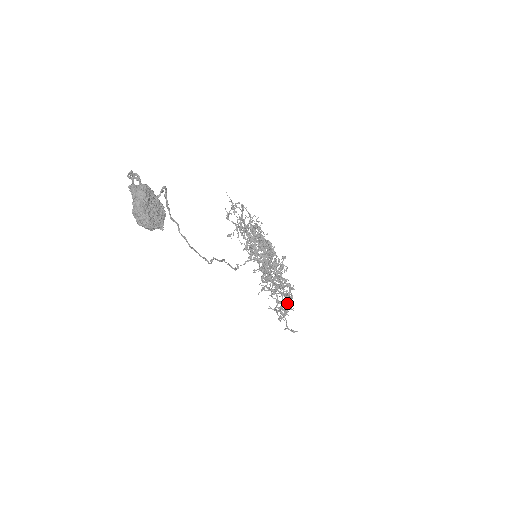
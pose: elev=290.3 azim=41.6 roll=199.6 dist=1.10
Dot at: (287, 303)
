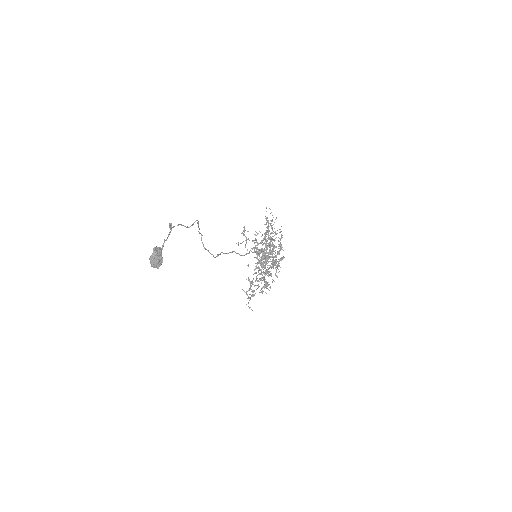
Dot at: occluded
